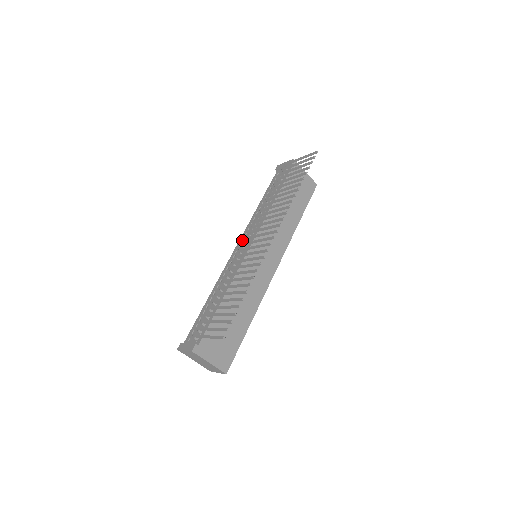
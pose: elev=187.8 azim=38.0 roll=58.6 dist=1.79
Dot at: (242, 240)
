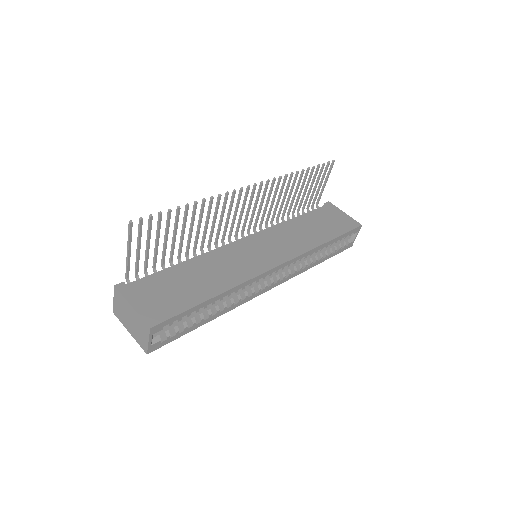
Dot at: occluded
